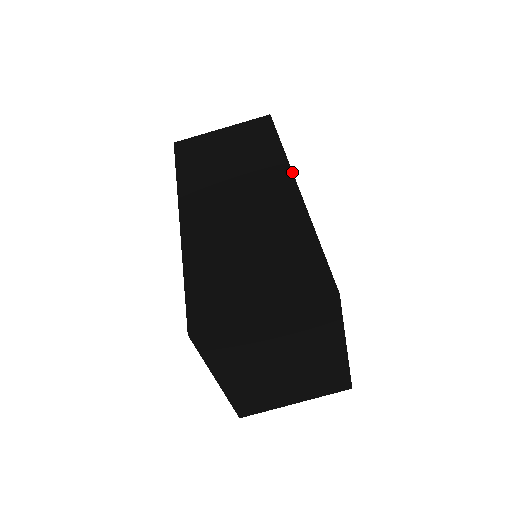
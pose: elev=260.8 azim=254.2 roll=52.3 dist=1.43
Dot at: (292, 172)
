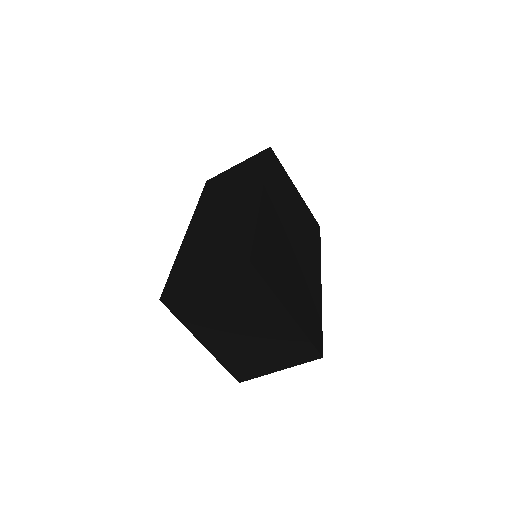
Dot at: (263, 185)
